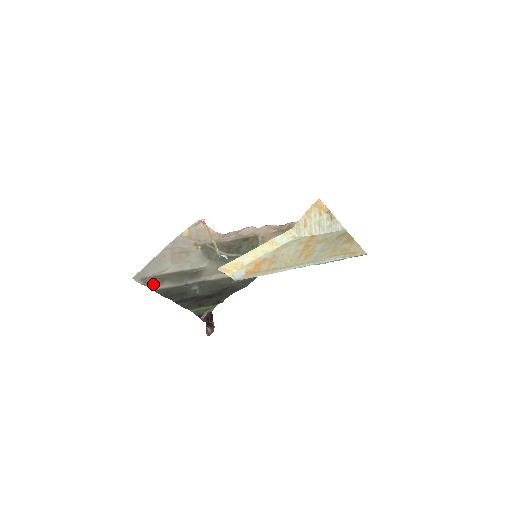
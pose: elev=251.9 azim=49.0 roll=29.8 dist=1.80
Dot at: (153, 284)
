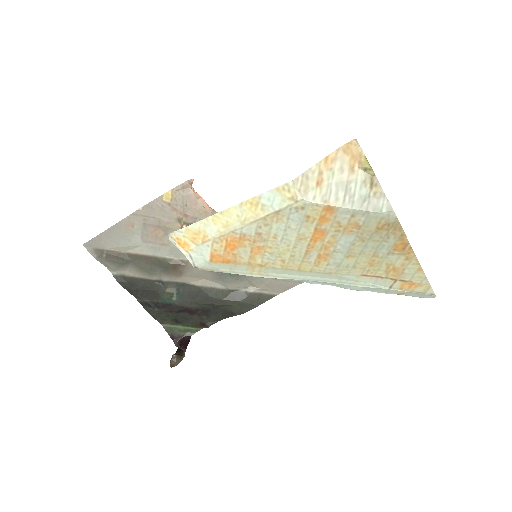
Dot at: (112, 264)
